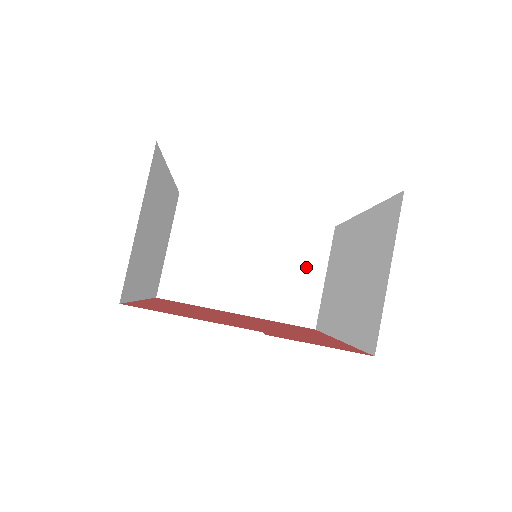
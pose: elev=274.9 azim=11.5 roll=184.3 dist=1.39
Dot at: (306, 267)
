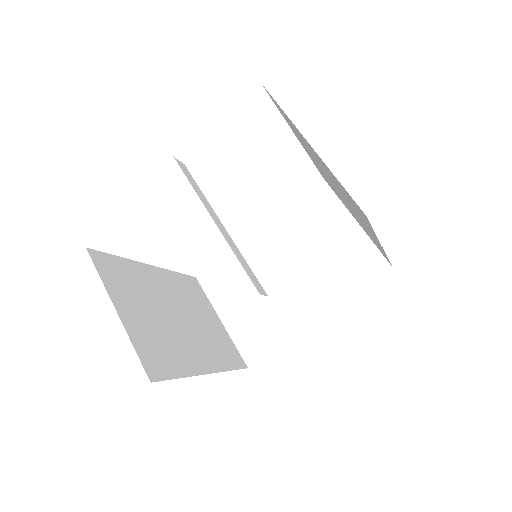
Dot at: (333, 230)
